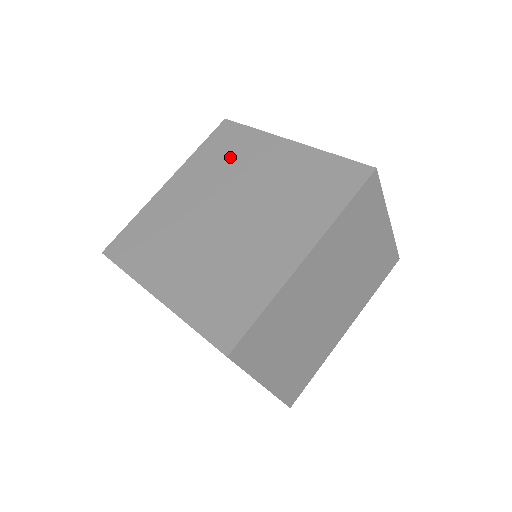
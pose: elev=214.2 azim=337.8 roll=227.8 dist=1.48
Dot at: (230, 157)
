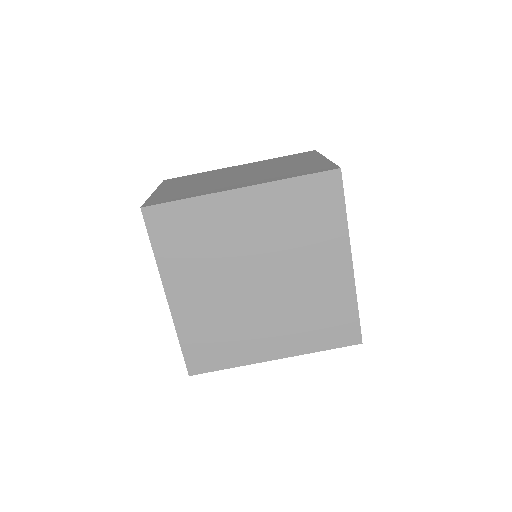
Dot at: (200, 239)
